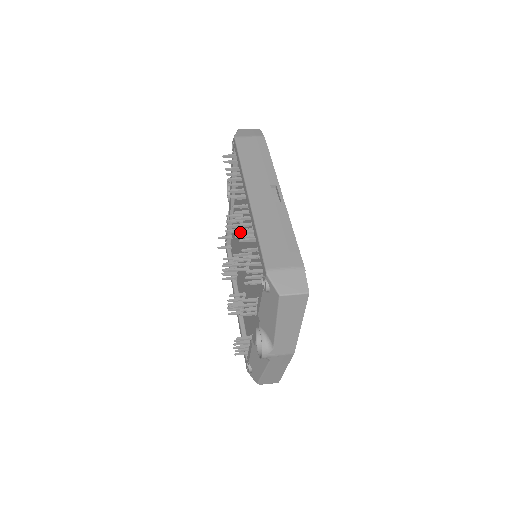
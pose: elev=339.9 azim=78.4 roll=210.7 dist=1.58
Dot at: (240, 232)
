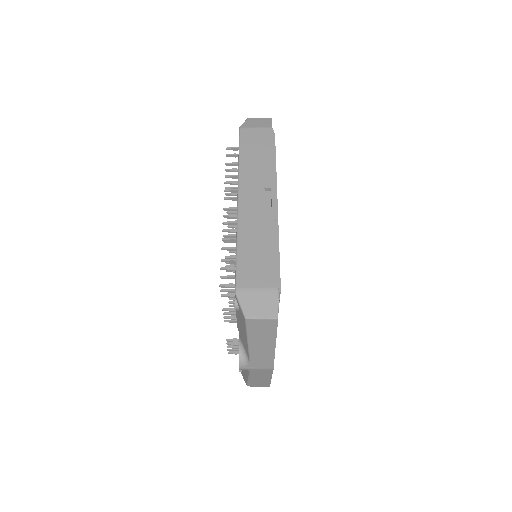
Dot at: (224, 239)
